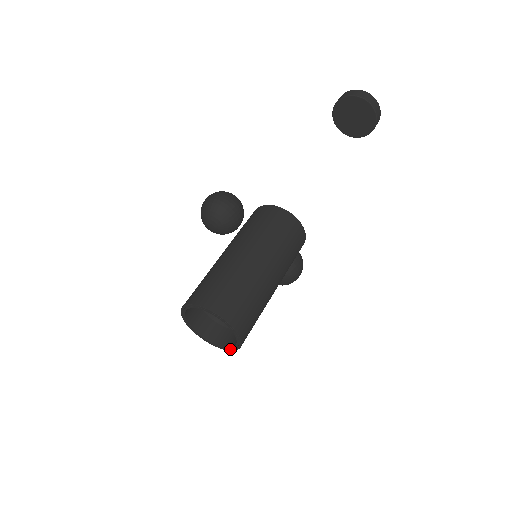
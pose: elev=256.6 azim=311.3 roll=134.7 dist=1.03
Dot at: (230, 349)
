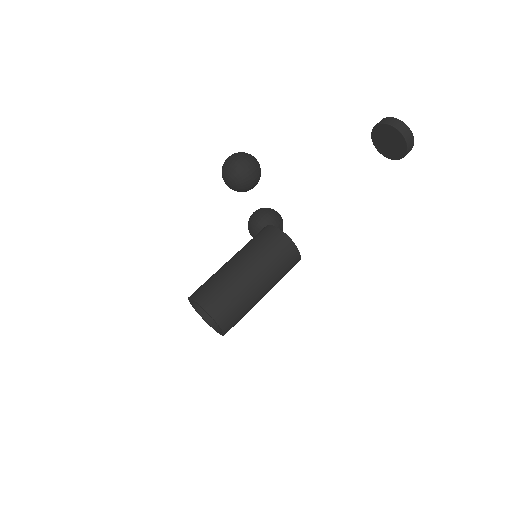
Dot at: occluded
